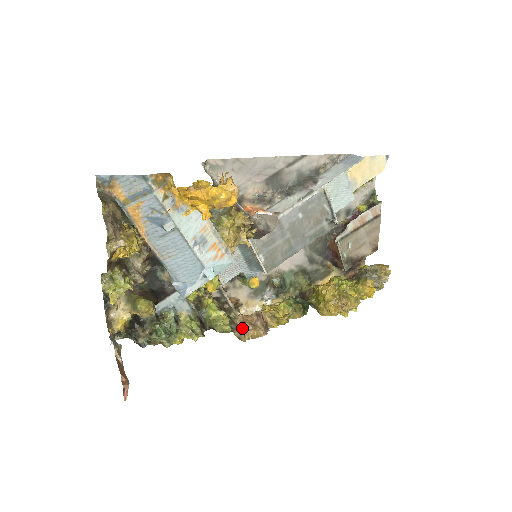
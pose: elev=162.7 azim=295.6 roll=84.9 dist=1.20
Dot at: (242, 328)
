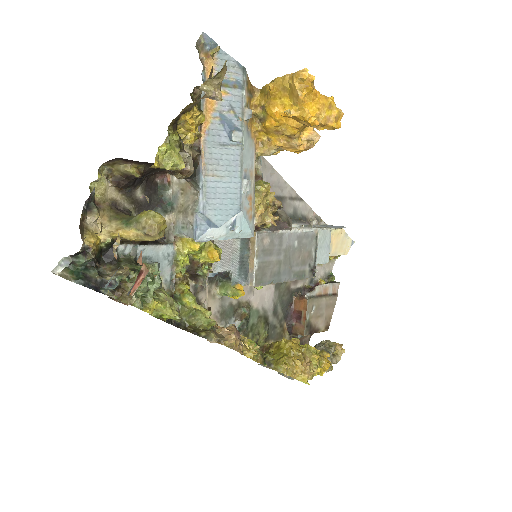
Dot at: (220, 333)
